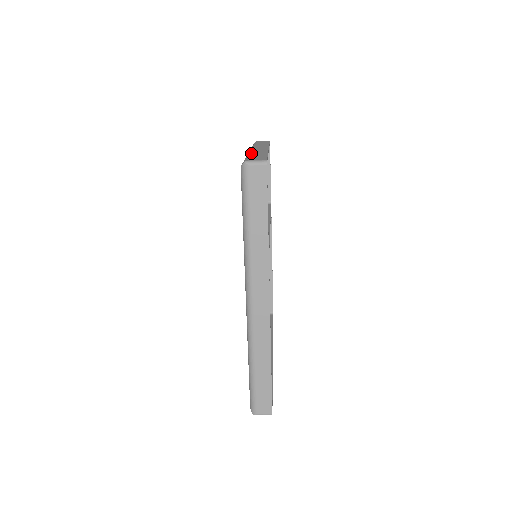
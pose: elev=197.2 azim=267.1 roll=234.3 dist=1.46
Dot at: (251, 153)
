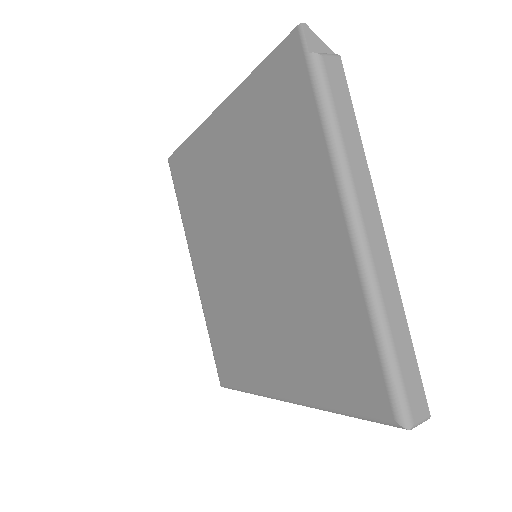
Dot at: (389, 326)
